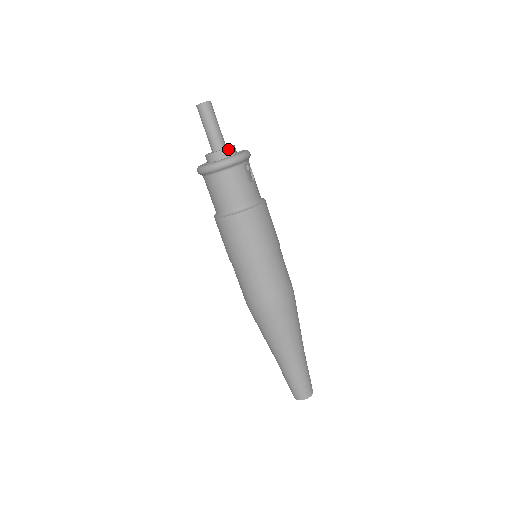
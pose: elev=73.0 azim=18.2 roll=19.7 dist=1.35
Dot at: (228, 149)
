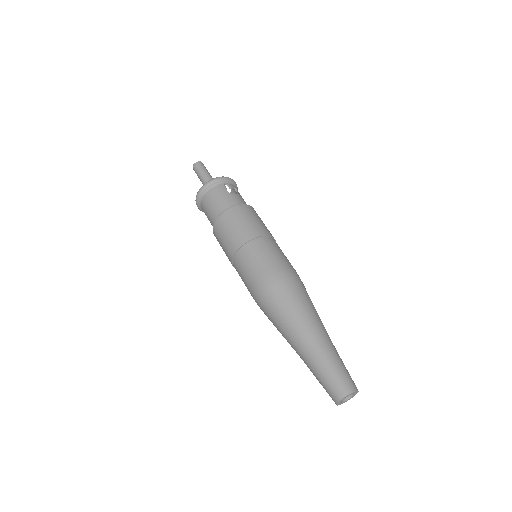
Dot at: occluded
